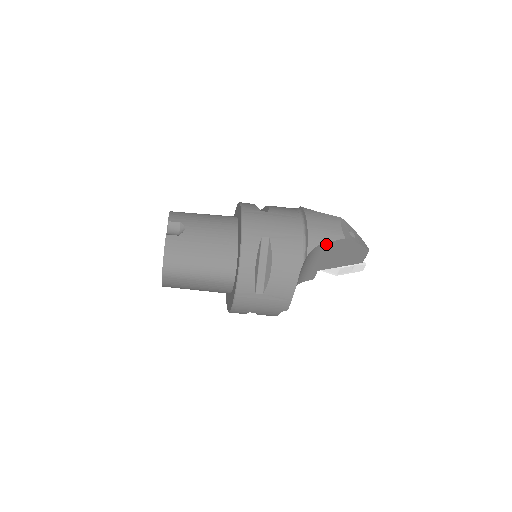
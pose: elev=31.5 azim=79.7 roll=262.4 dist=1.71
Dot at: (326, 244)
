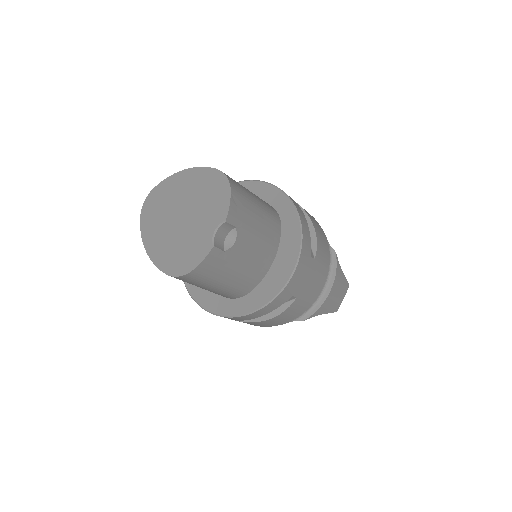
Dot at: occluded
